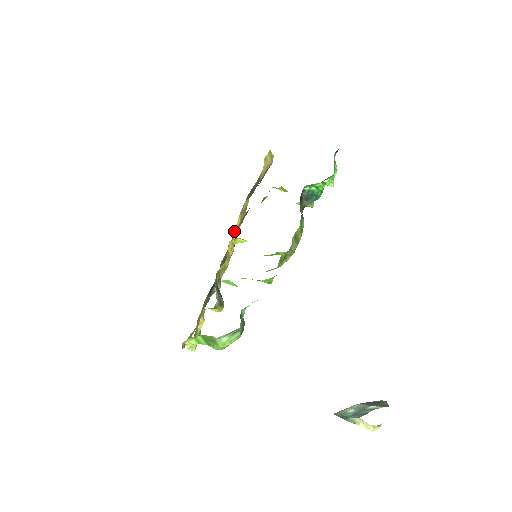
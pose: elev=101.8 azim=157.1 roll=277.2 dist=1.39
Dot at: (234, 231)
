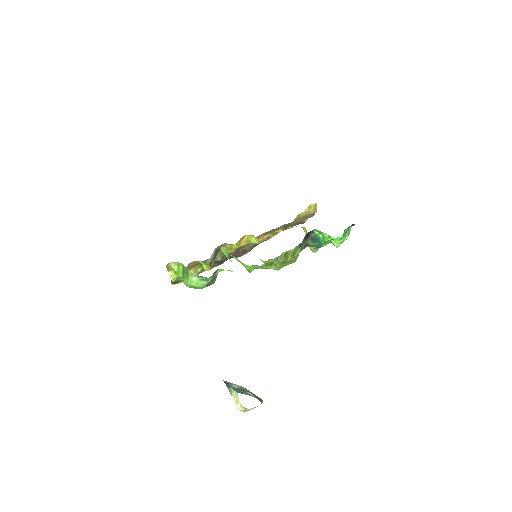
Dot at: occluded
